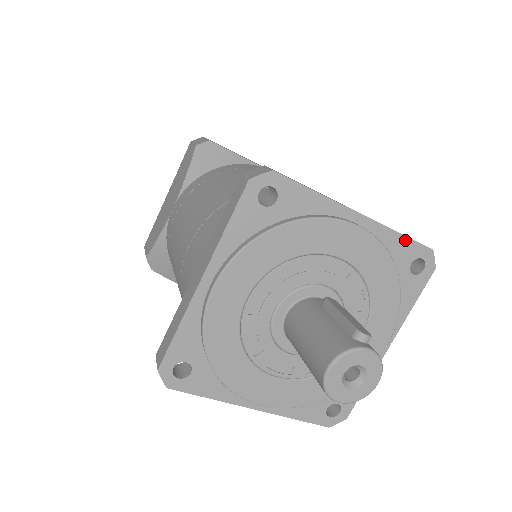
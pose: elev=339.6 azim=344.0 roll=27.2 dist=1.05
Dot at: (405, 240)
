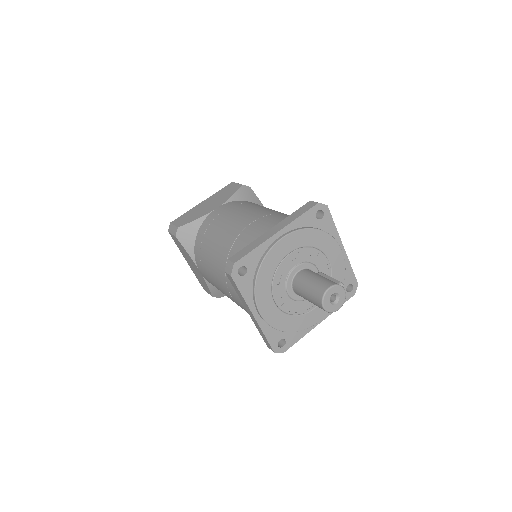
Dot at: (352, 271)
